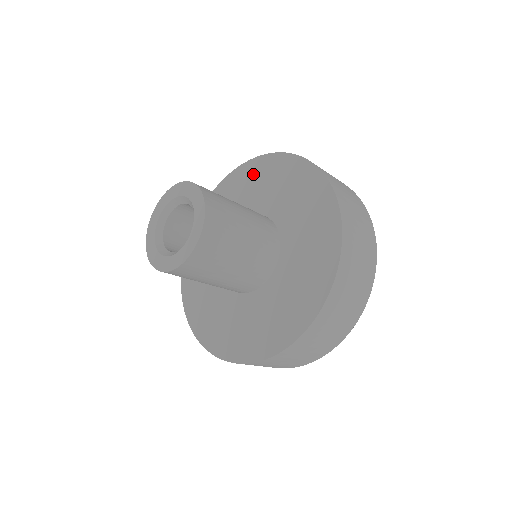
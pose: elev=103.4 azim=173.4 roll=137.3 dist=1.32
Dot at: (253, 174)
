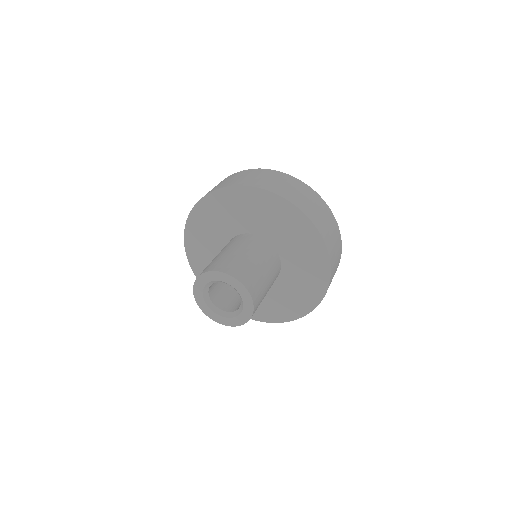
Dot at: (250, 201)
